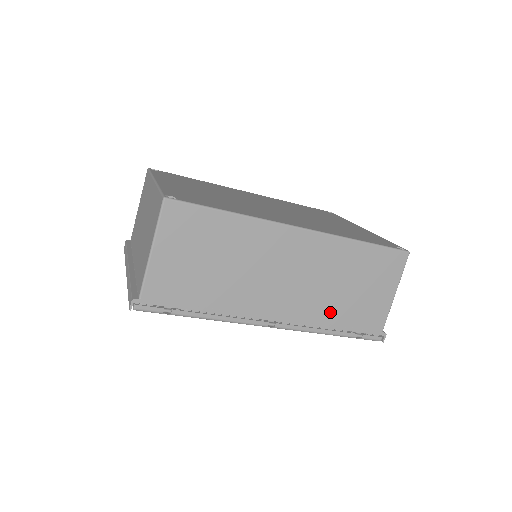
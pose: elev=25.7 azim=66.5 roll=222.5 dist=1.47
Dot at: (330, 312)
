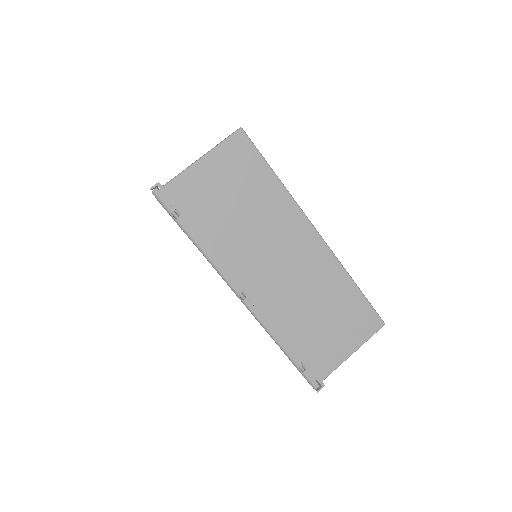
Dot at: (294, 325)
